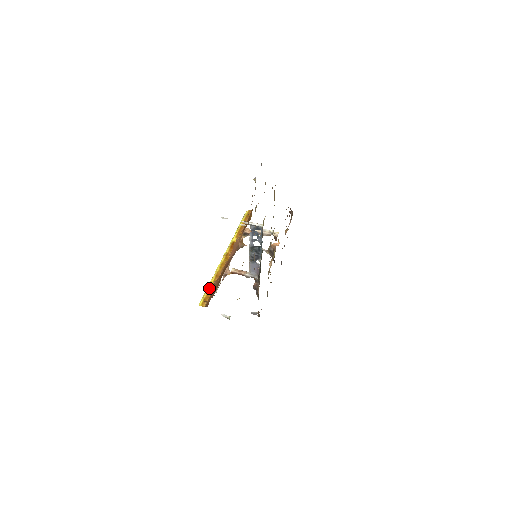
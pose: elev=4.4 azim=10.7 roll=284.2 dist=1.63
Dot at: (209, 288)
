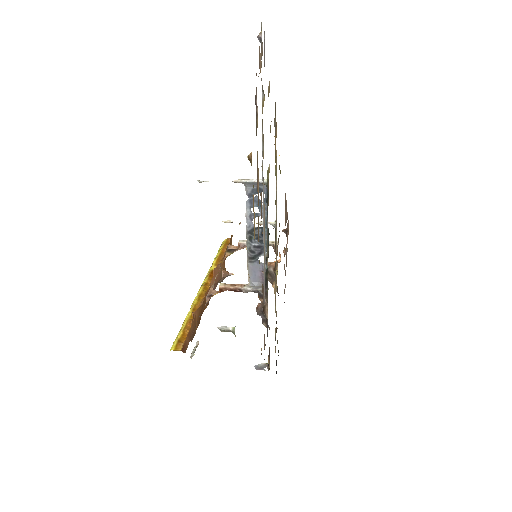
Dot at: (184, 325)
